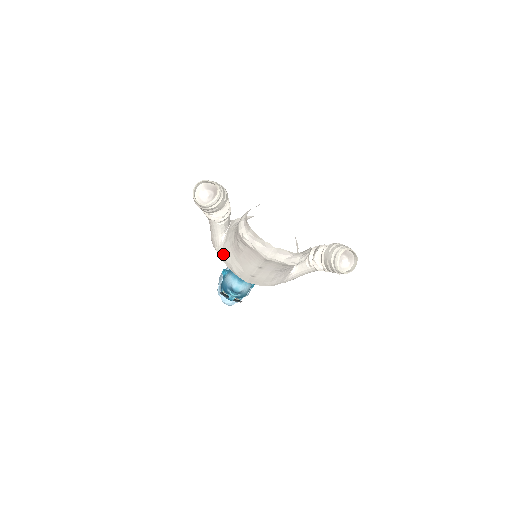
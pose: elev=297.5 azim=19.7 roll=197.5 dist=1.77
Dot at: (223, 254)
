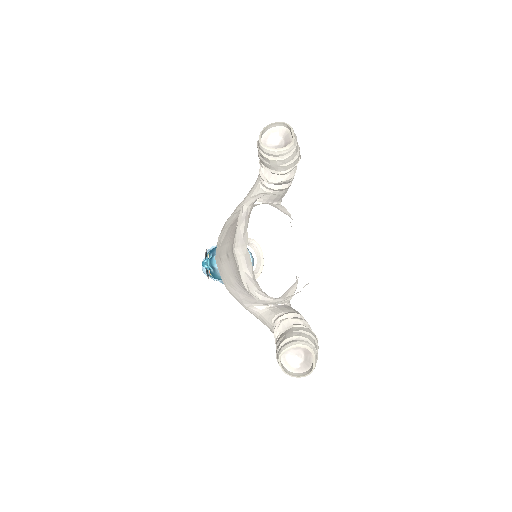
Dot at: (233, 214)
